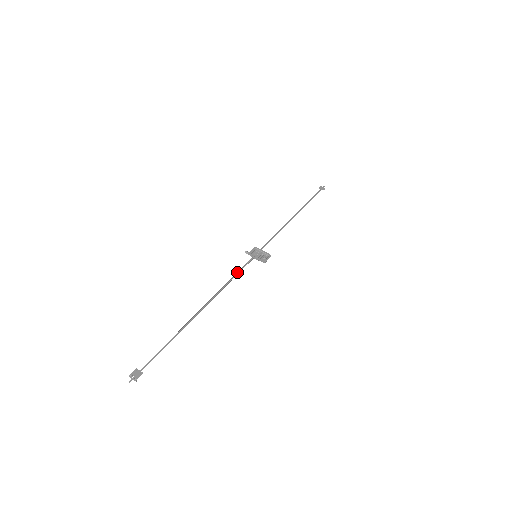
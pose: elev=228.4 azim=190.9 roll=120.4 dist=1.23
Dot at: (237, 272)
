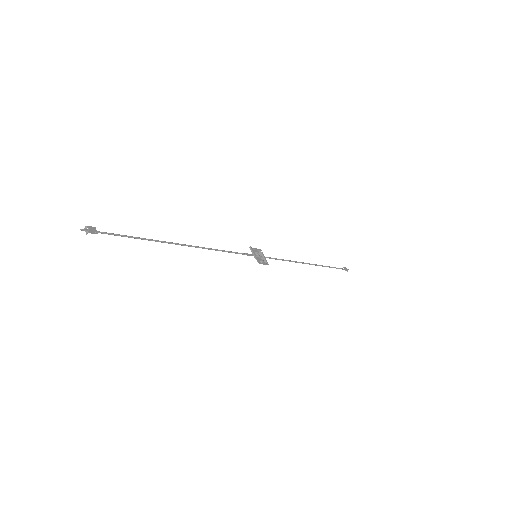
Dot at: occluded
